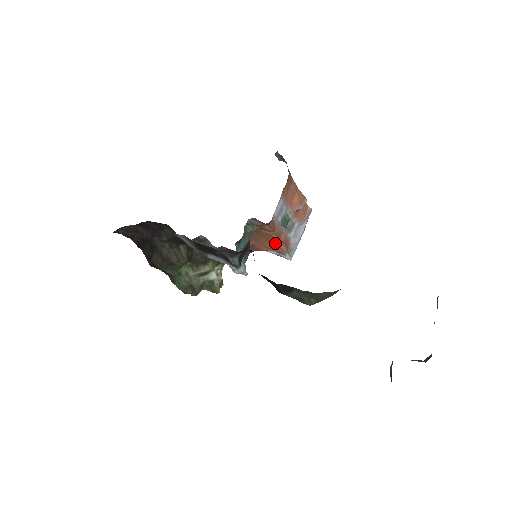
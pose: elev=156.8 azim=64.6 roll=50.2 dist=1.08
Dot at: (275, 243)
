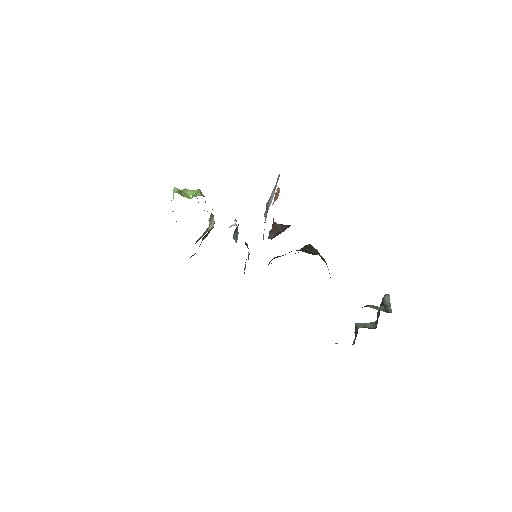
Dot at: occluded
